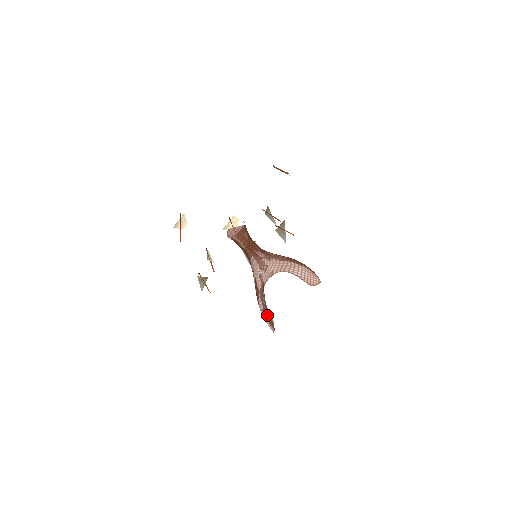
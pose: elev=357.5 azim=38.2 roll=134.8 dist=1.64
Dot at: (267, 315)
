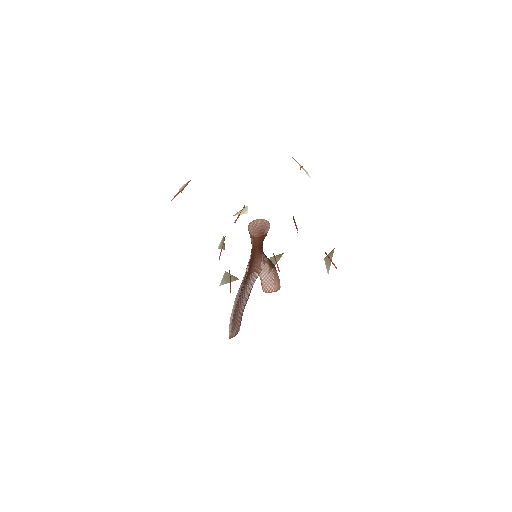
Dot at: (231, 316)
